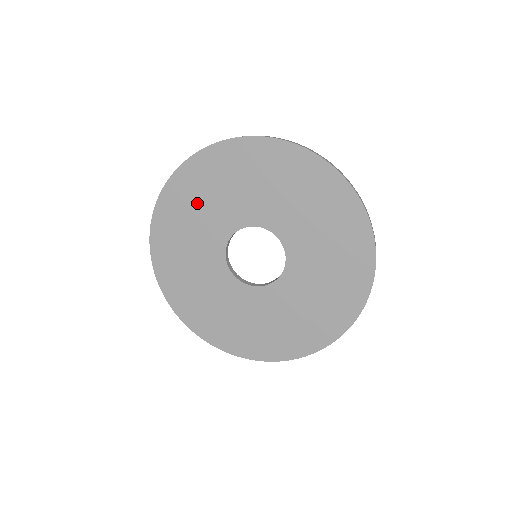
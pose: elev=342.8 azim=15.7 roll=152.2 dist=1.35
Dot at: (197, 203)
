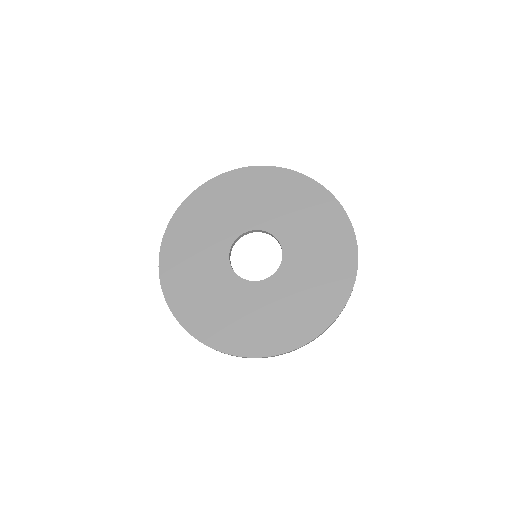
Dot at: (210, 214)
